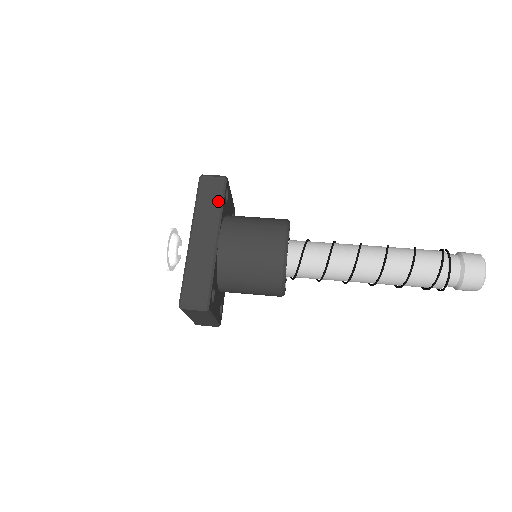
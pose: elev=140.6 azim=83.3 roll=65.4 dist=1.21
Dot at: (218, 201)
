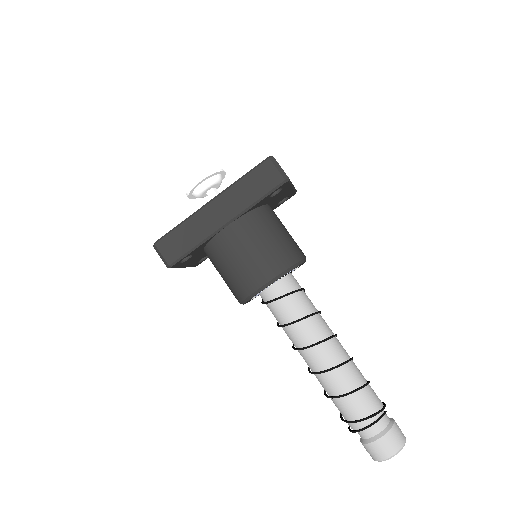
Dot at: (258, 195)
